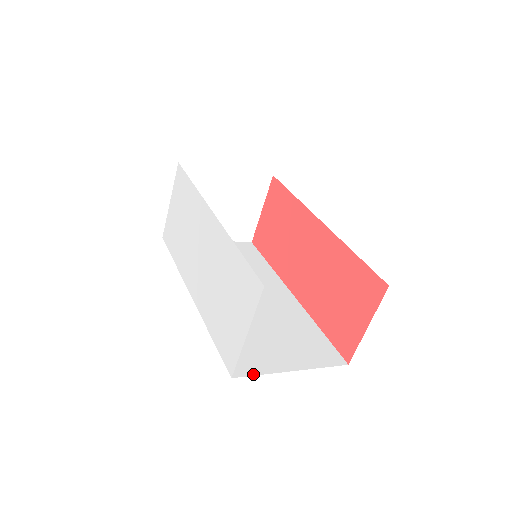
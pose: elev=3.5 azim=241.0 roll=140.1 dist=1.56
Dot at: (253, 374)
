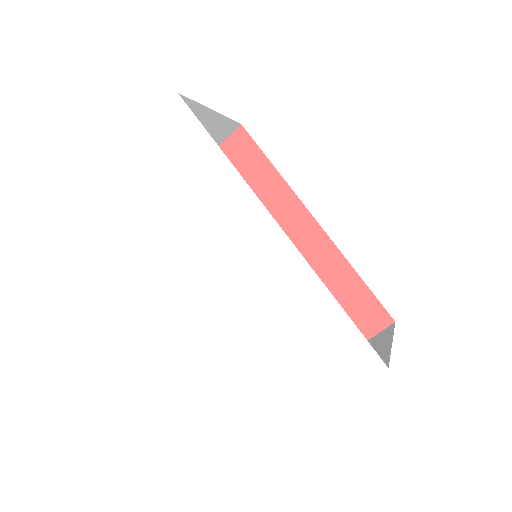
Dot at: occluded
